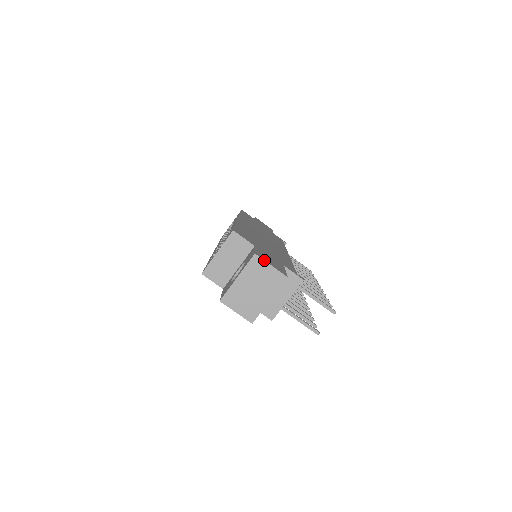
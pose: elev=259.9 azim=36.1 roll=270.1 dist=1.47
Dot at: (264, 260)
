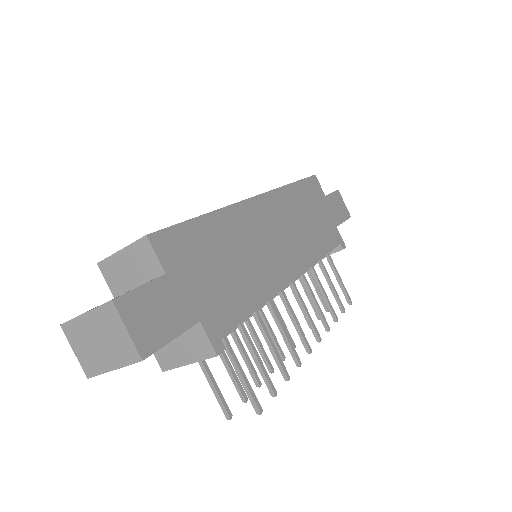
Dot at: (121, 317)
